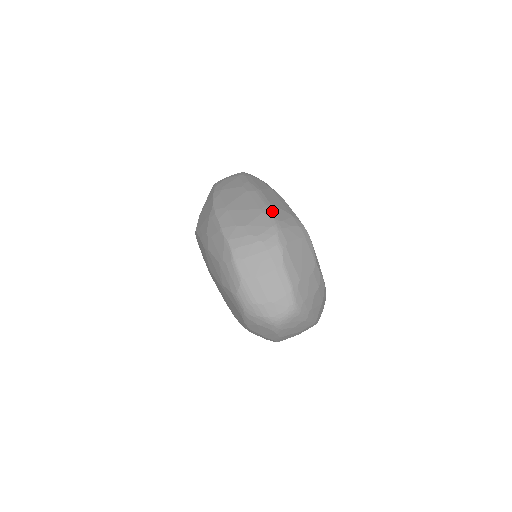
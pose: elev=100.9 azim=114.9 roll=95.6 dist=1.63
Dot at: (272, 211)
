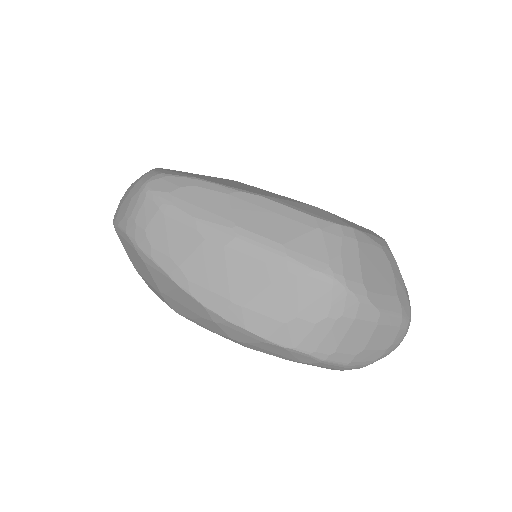
Dot at: (303, 259)
